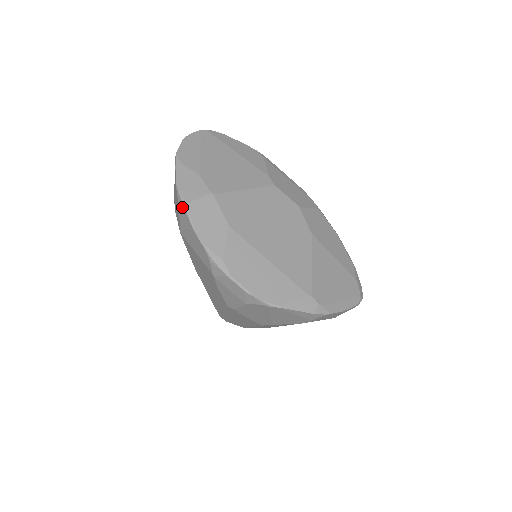
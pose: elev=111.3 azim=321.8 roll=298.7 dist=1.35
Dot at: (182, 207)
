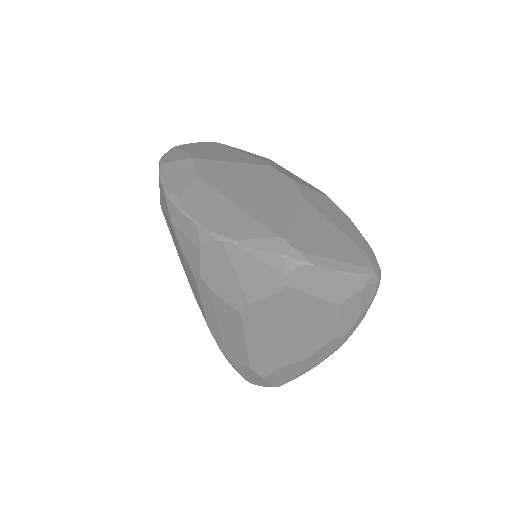
Dot at: occluded
